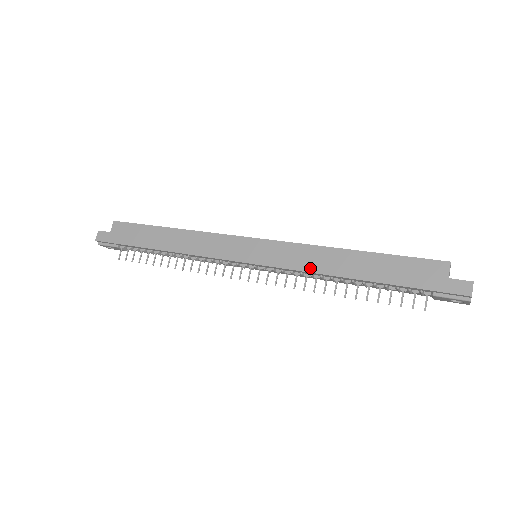
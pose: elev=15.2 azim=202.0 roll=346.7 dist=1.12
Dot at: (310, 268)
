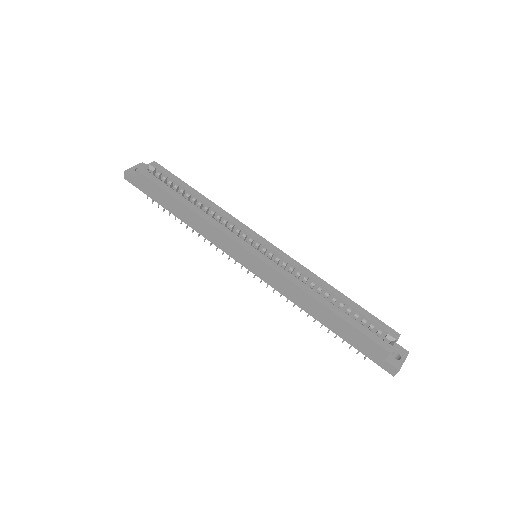
Dot at: (291, 299)
